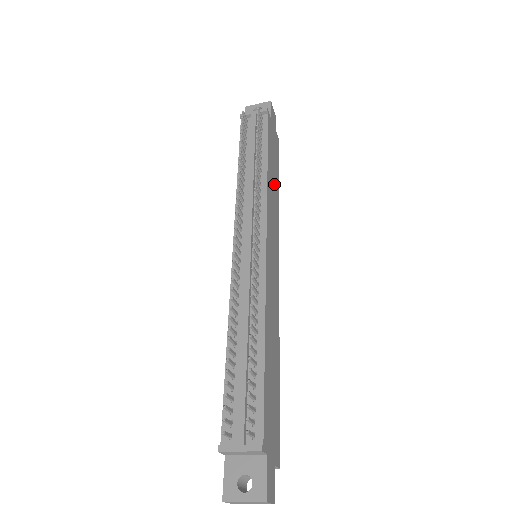
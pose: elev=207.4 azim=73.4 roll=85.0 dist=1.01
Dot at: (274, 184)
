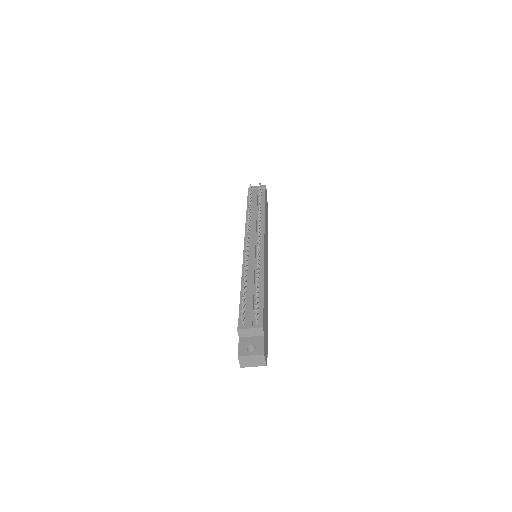
Dot at: occluded
